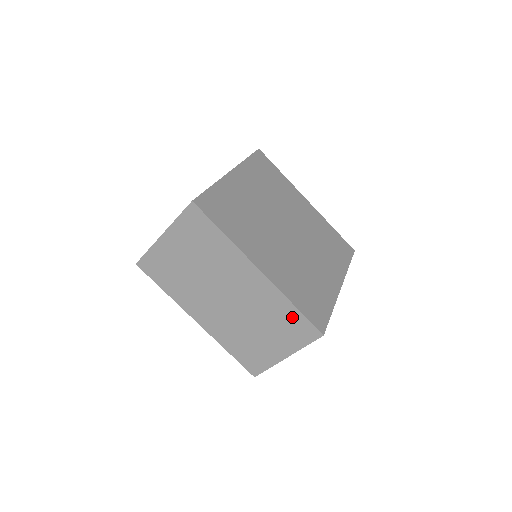
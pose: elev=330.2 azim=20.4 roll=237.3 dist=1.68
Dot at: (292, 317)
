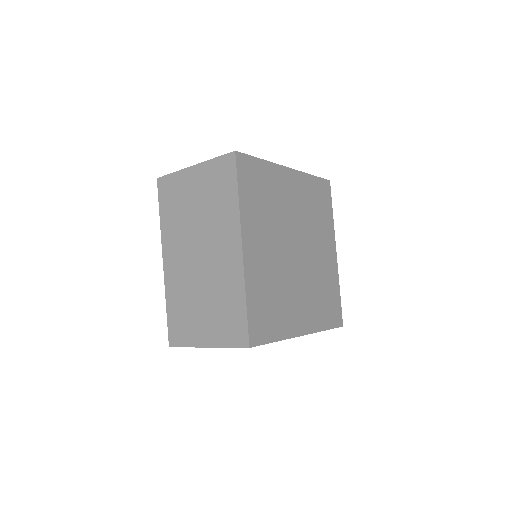
Dot at: (237, 311)
